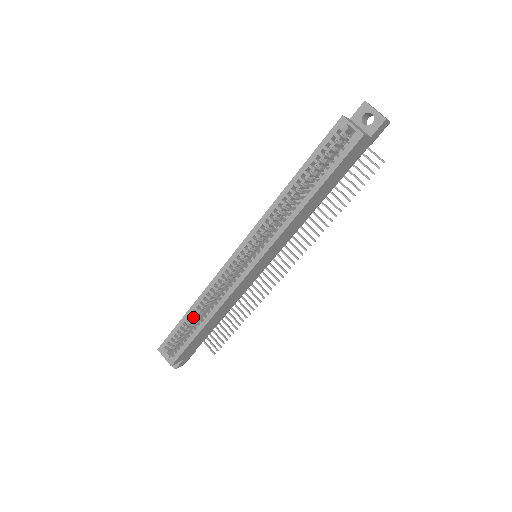
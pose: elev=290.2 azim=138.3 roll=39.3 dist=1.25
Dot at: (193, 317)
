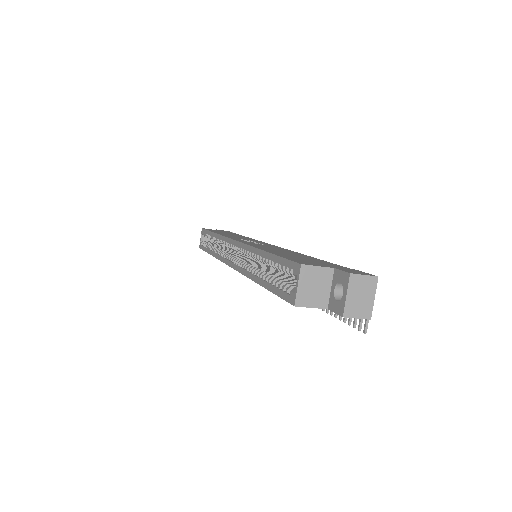
Dot at: occluded
